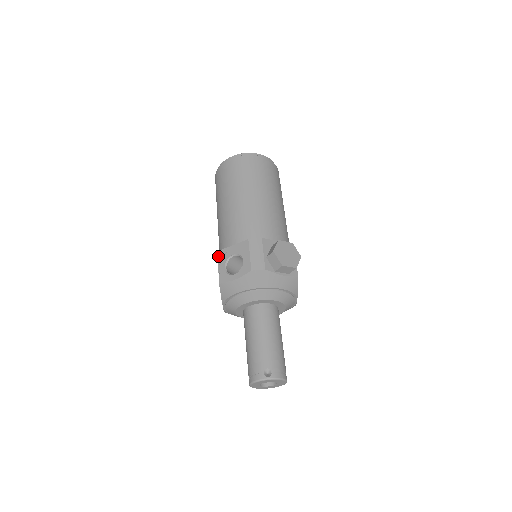
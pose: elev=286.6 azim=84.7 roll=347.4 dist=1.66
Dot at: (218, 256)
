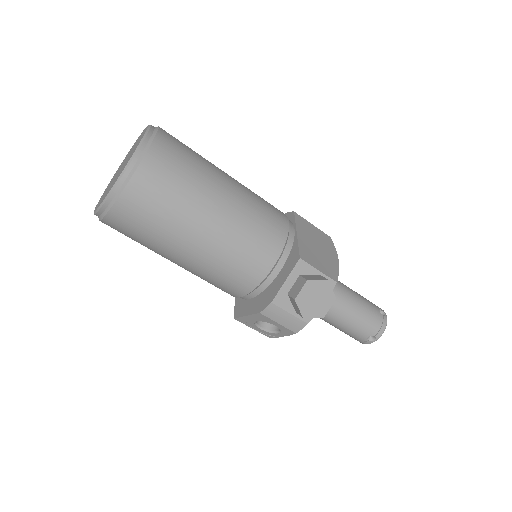
Dot at: occluded
